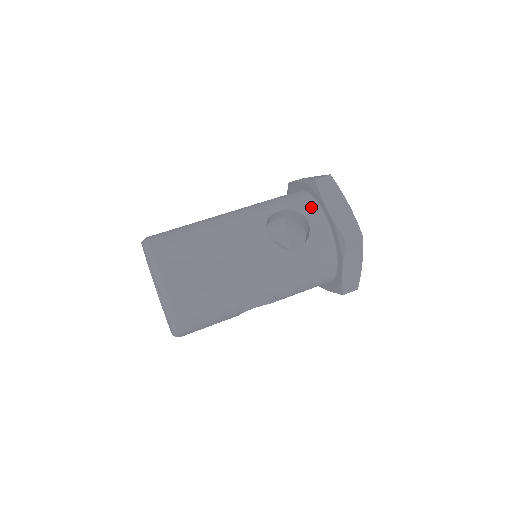
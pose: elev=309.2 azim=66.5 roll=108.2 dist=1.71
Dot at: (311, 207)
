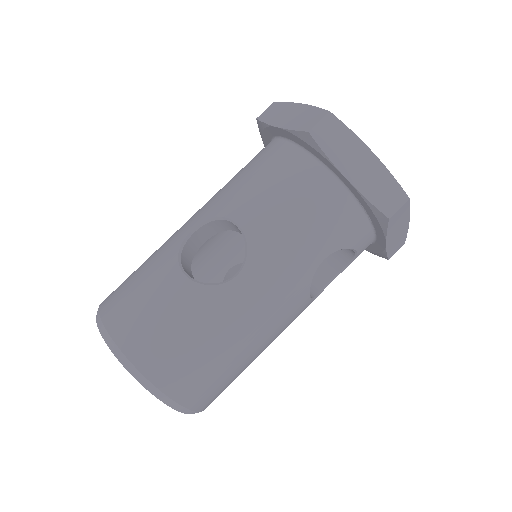
Dot at: (364, 236)
